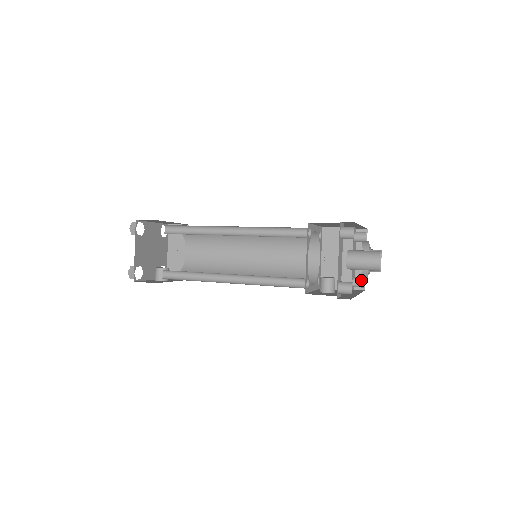
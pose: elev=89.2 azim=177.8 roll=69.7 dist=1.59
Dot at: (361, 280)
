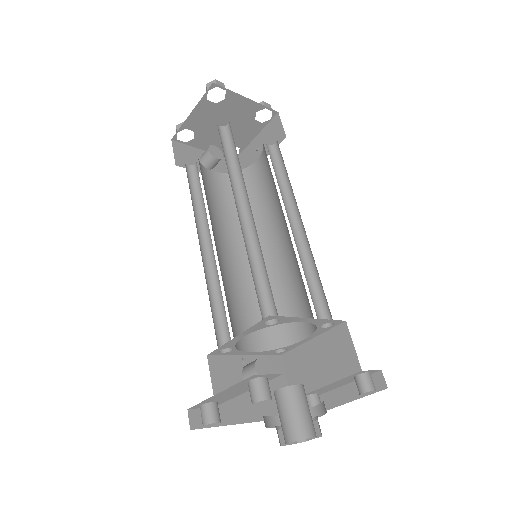
Dot at: occluded
